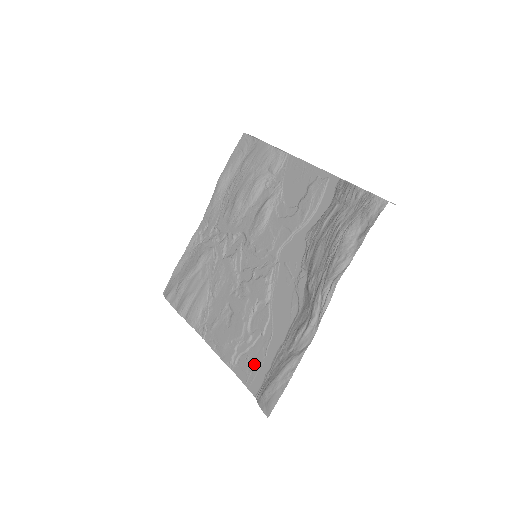
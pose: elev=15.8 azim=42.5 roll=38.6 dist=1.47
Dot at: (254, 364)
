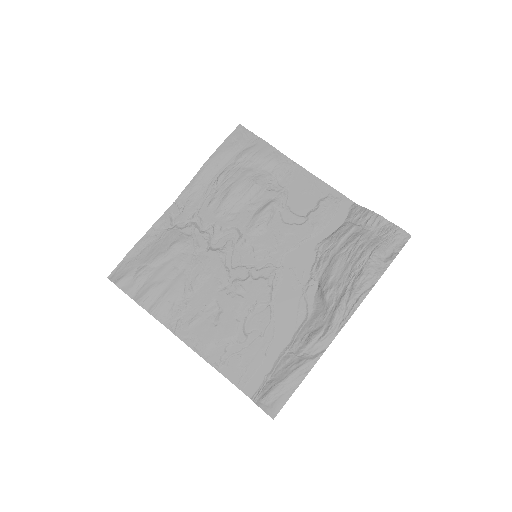
Dot at: (250, 365)
